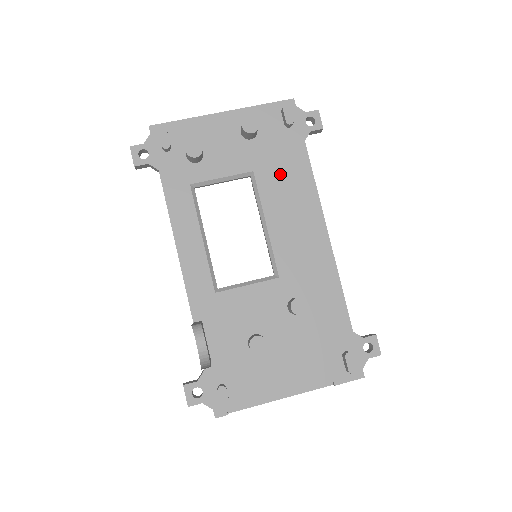
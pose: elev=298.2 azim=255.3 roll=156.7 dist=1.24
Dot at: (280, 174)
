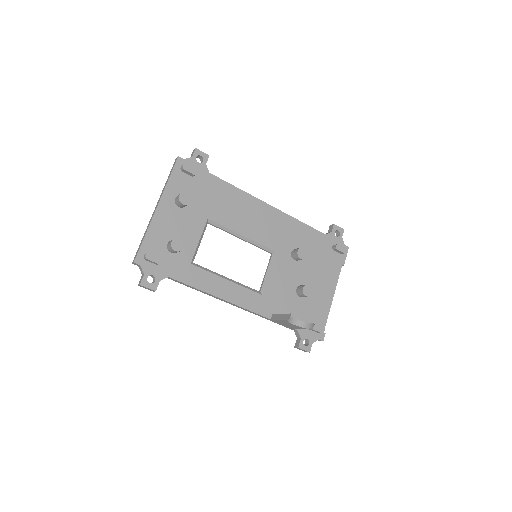
Dot at: (220, 204)
